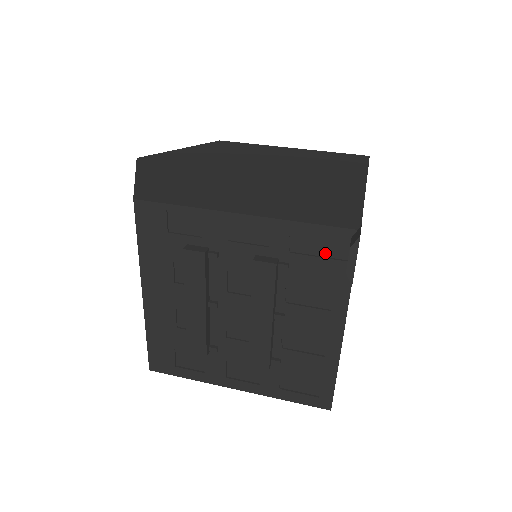
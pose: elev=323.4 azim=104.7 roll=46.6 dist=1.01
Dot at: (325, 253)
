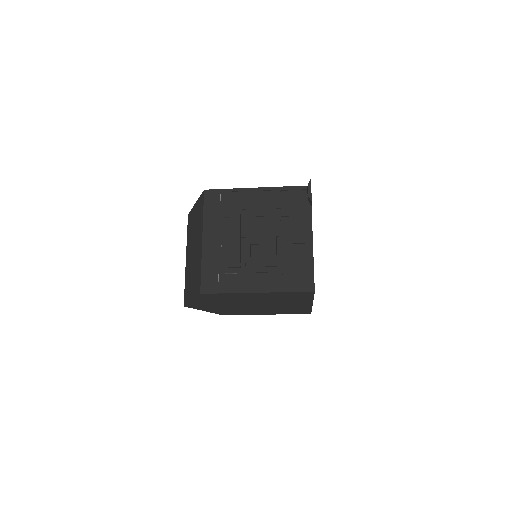
Dot at: (297, 199)
